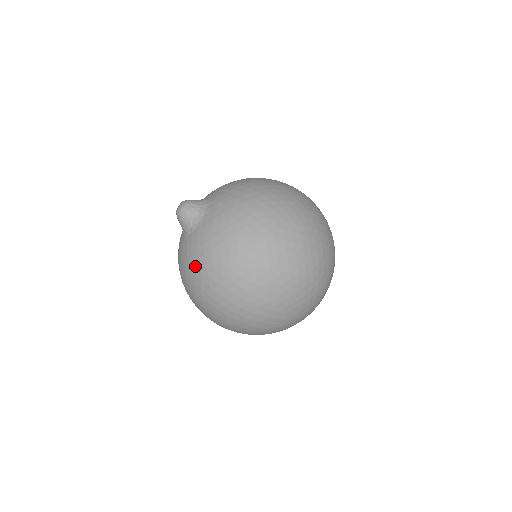
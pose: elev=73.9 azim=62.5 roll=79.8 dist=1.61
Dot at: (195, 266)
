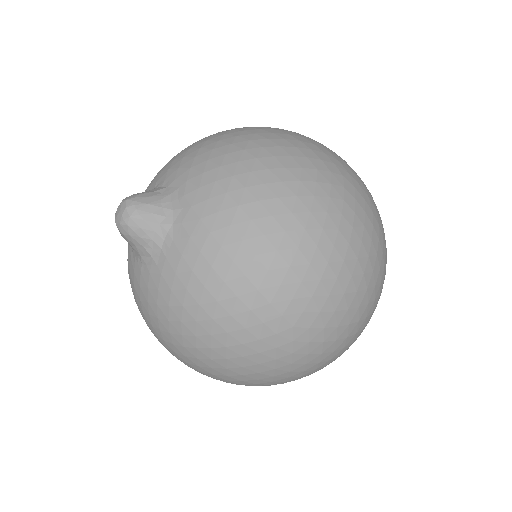
Dot at: (145, 316)
